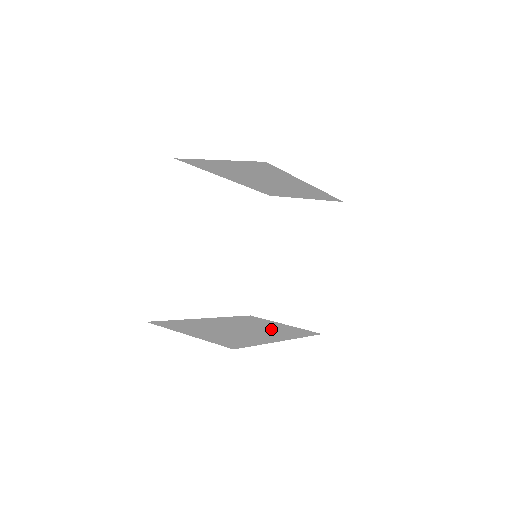
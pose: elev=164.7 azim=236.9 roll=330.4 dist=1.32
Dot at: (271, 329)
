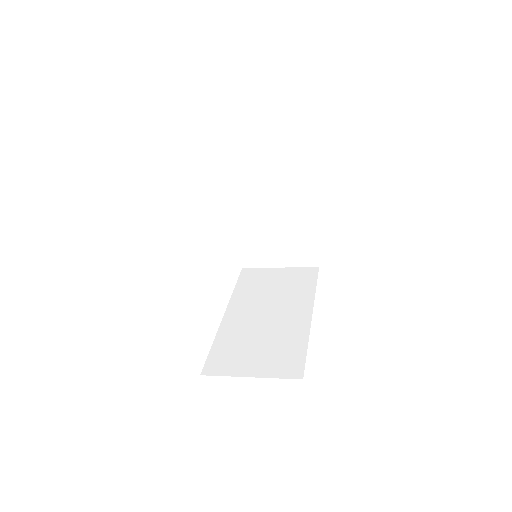
Dot at: (283, 294)
